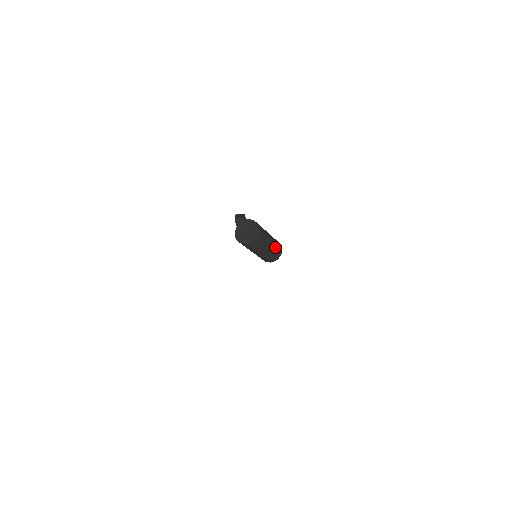
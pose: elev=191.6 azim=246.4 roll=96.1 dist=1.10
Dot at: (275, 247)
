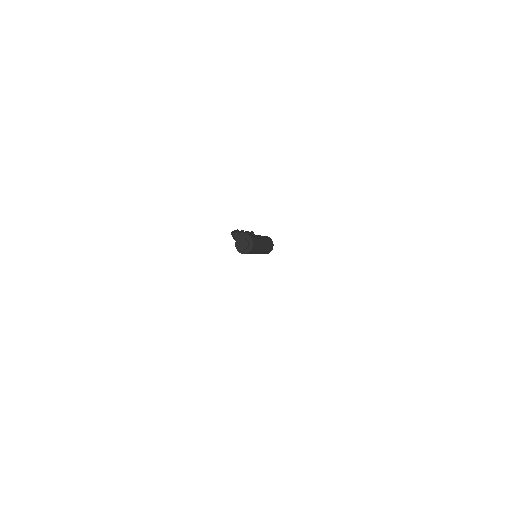
Dot at: (268, 244)
